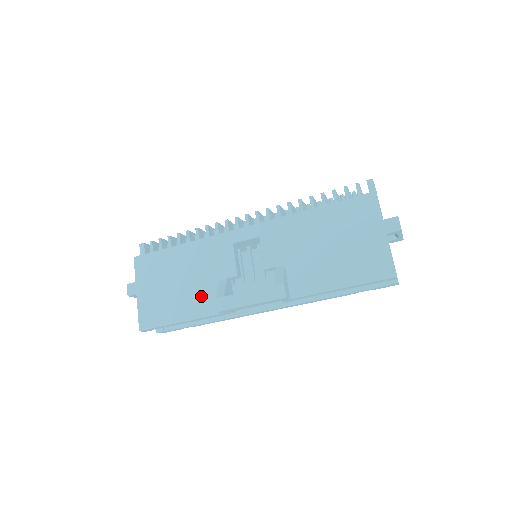
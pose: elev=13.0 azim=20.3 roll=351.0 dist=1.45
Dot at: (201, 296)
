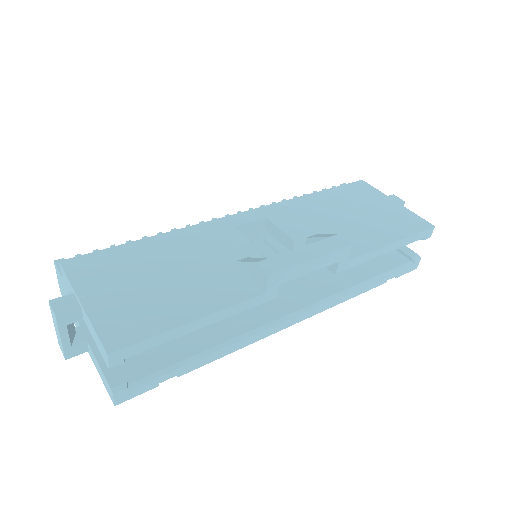
Dot at: (217, 281)
